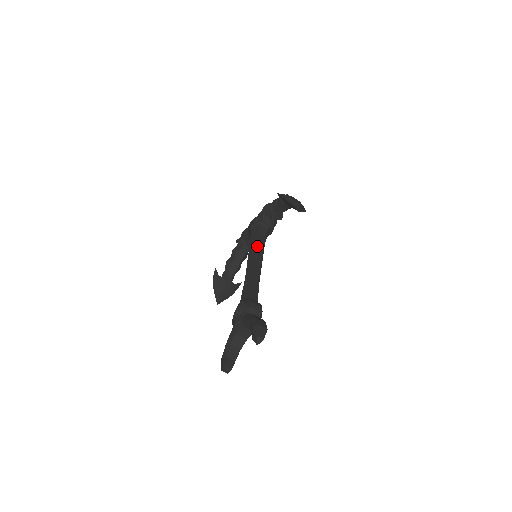
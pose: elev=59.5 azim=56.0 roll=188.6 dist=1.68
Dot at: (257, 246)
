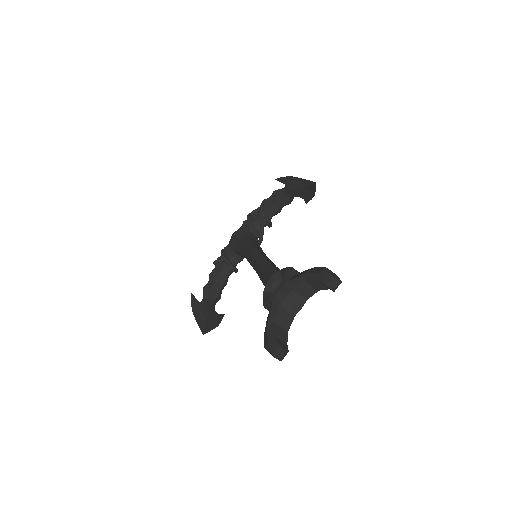
Dot at: (255, 245)
